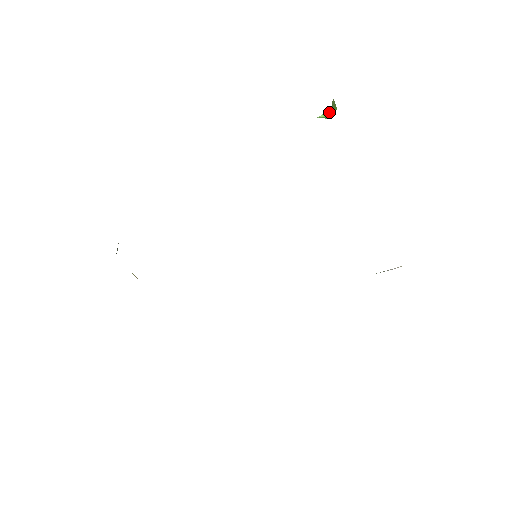
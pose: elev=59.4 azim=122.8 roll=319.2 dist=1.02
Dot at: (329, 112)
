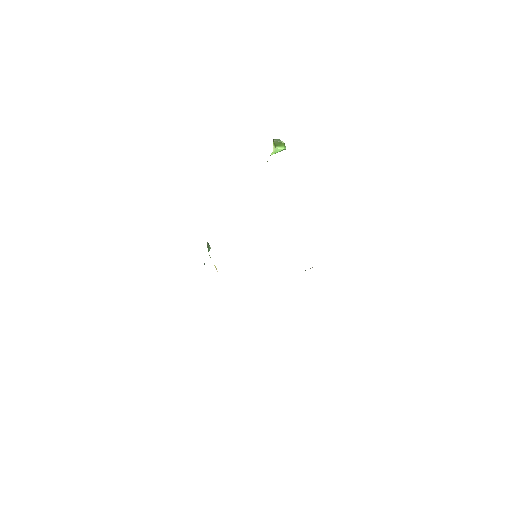
Dot at: (277, 149)
